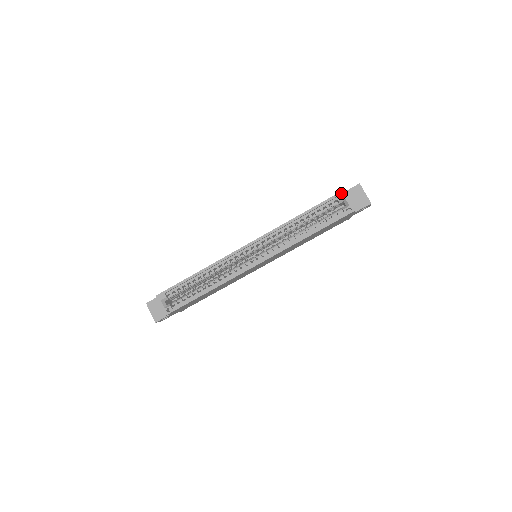
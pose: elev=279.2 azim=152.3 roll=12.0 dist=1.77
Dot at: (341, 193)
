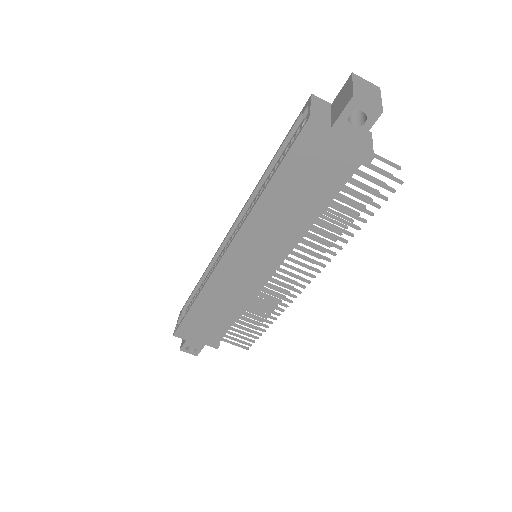
Dot at: (308, 101)
